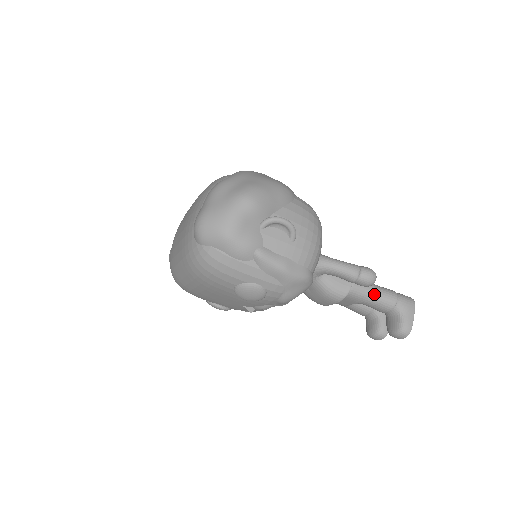
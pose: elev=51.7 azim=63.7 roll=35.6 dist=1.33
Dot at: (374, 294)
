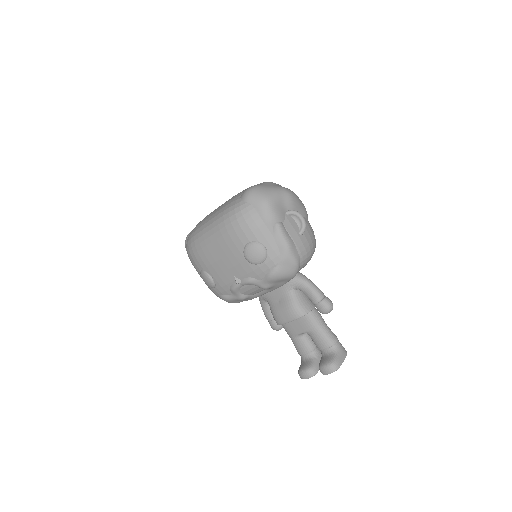
Dot at: (324, 327)
